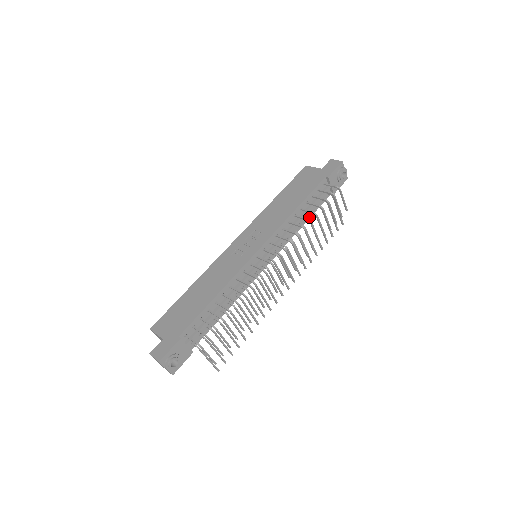
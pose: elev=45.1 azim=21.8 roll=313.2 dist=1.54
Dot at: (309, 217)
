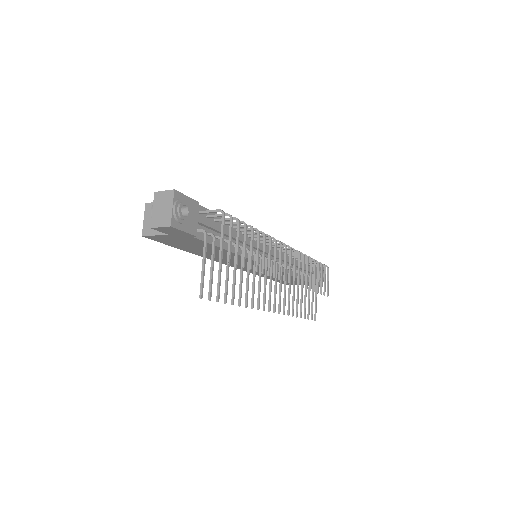
Dot at: occluded
